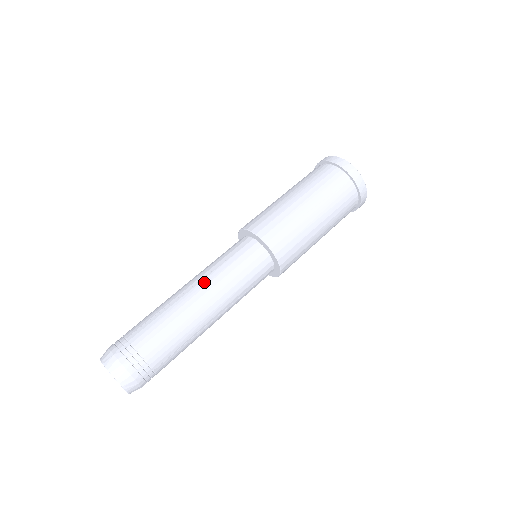
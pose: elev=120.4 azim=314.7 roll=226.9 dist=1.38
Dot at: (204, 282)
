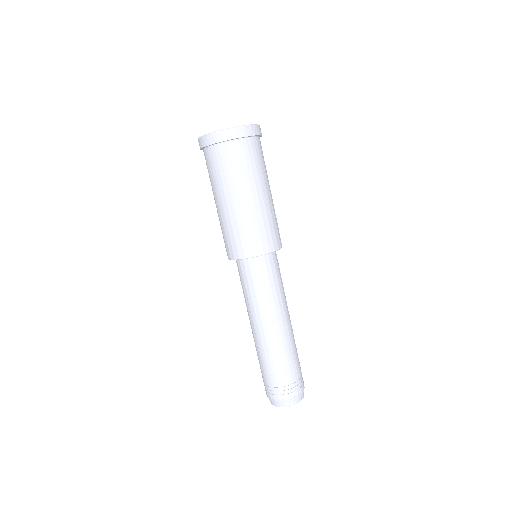
Dot at: (278, 313)
